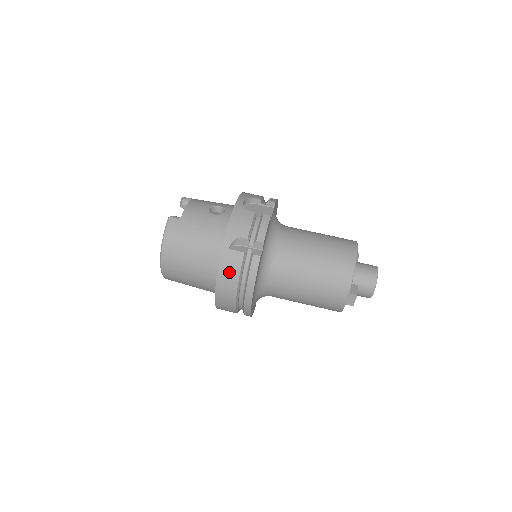
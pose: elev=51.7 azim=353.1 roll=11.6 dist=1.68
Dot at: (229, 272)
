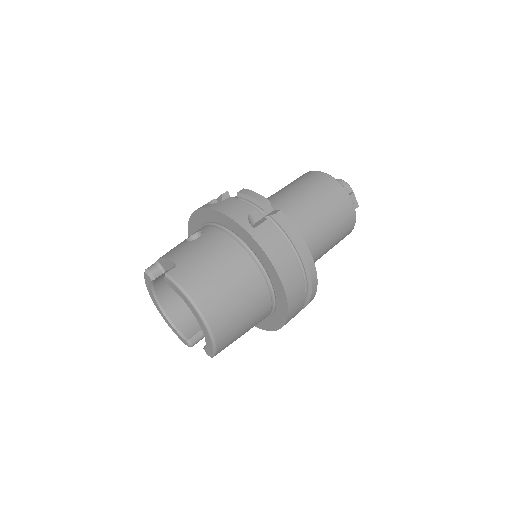
Dot at: (275, 247)
